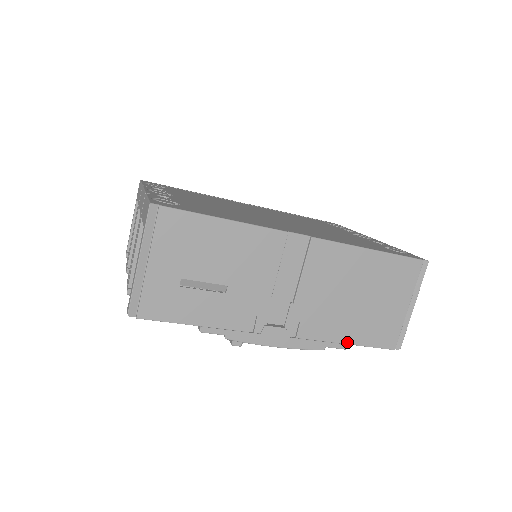
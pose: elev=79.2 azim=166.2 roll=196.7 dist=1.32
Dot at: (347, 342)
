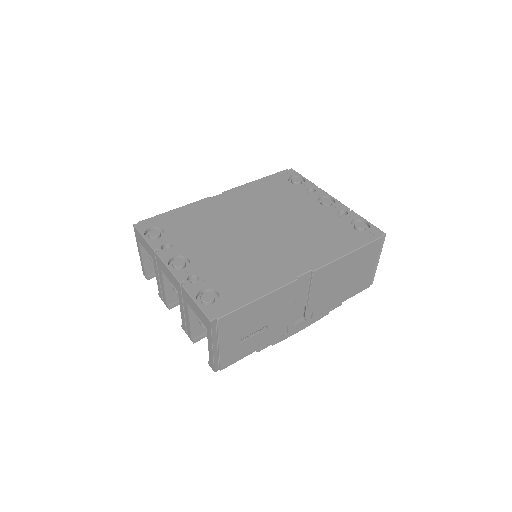
Dot at: (341, 302)
